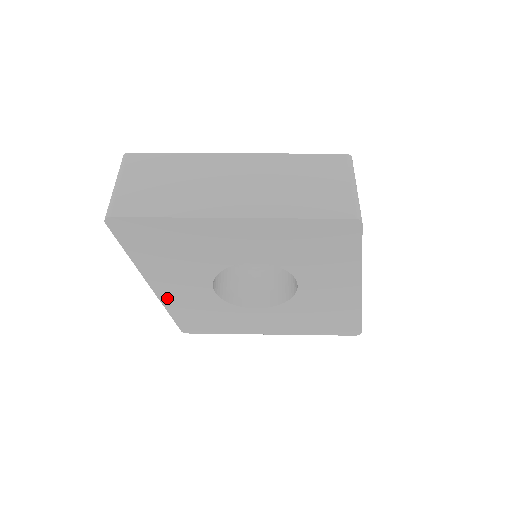
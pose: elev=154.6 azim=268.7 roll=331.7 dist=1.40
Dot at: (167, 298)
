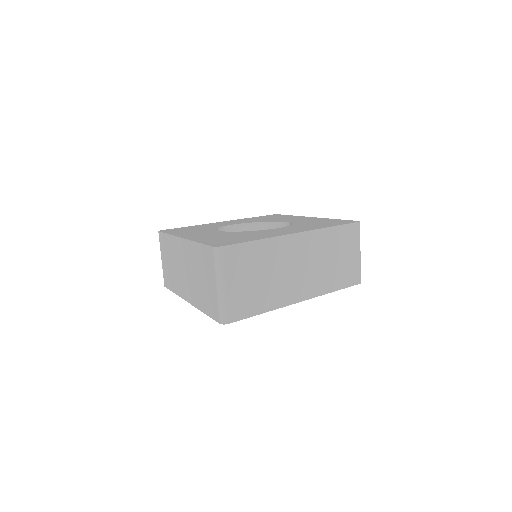
Dot at: occluded
